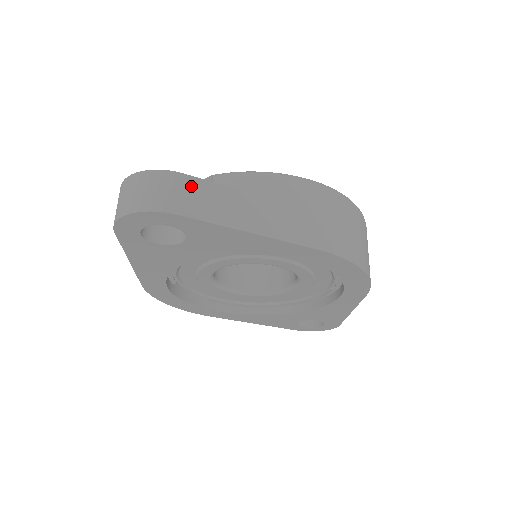
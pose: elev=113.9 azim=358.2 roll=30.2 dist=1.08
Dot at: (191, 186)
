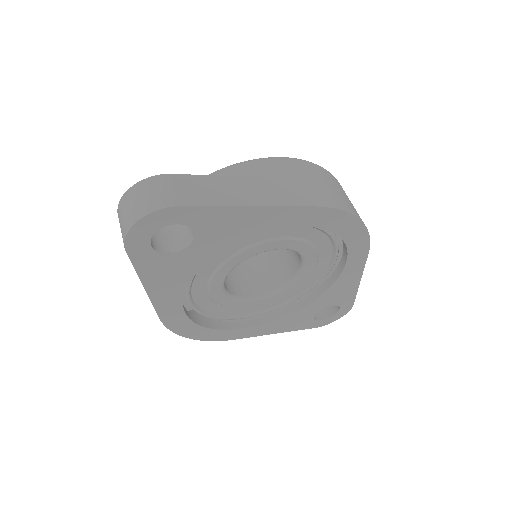
Dot at: (184, 182)
